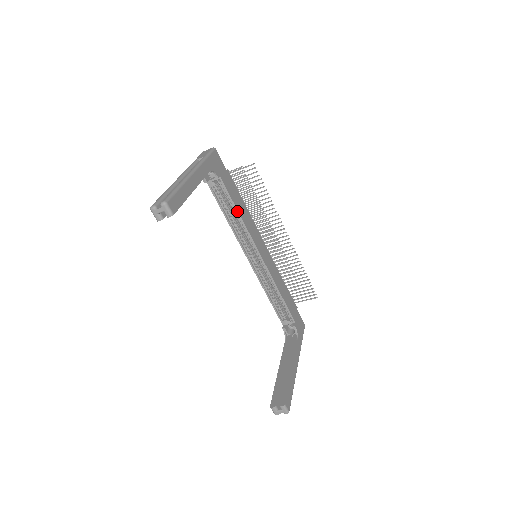
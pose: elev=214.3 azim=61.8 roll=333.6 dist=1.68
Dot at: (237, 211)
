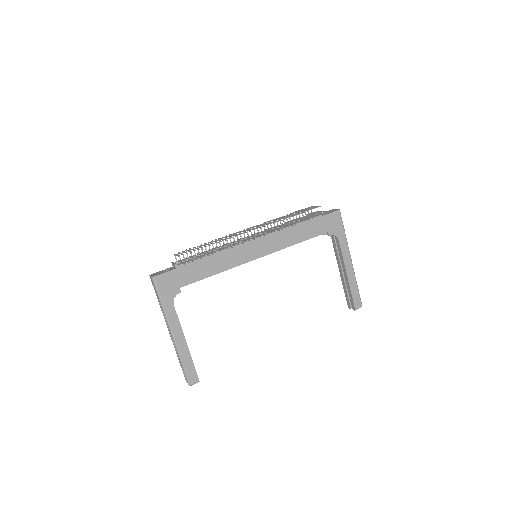
Dot at: occluded
